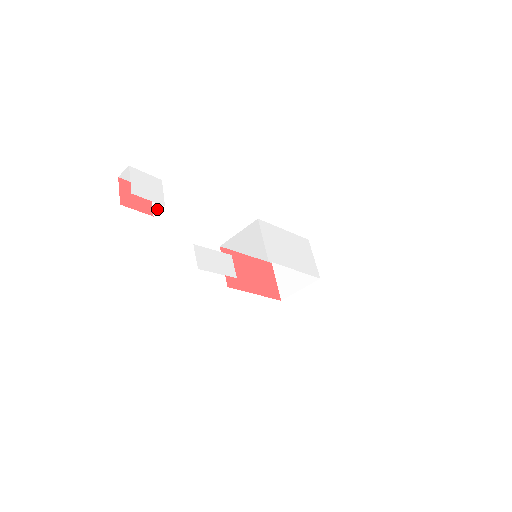
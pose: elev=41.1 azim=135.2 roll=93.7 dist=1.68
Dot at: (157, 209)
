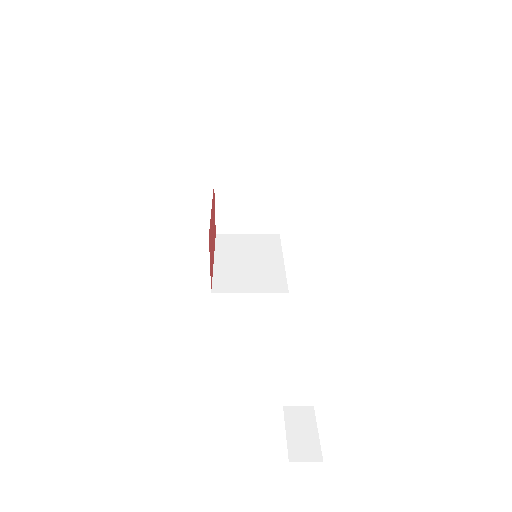
Dot at: (295, 402)
